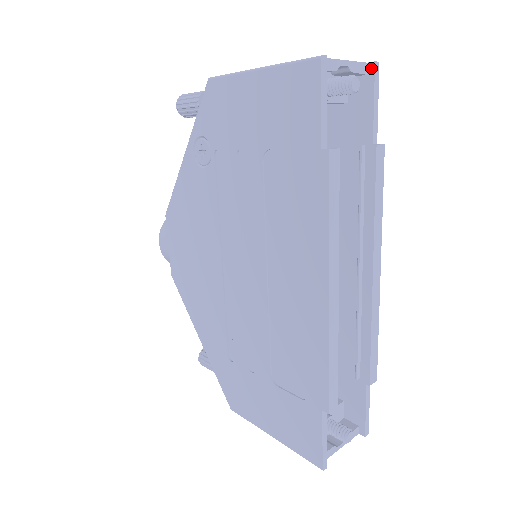
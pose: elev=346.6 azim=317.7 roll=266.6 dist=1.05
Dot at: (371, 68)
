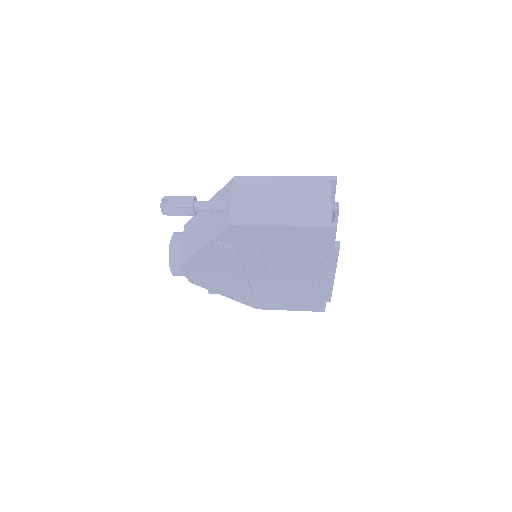
Dot at: (334, 182)
